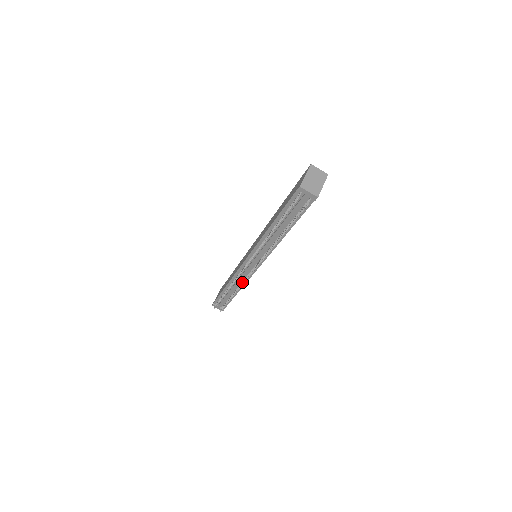
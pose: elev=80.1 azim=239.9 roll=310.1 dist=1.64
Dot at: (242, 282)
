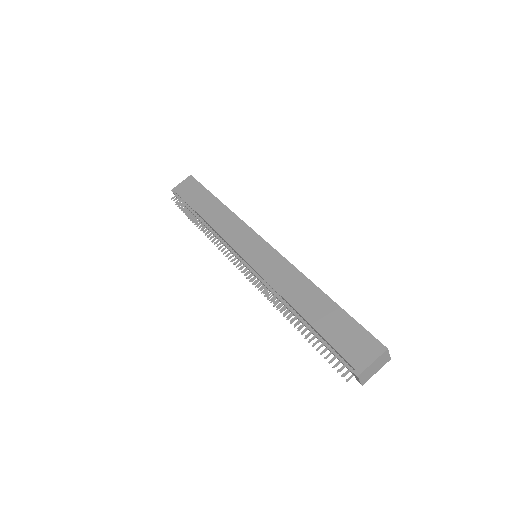
Dot at: occluded
